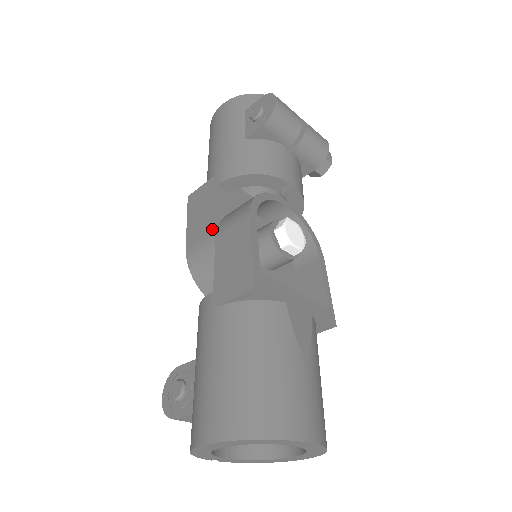
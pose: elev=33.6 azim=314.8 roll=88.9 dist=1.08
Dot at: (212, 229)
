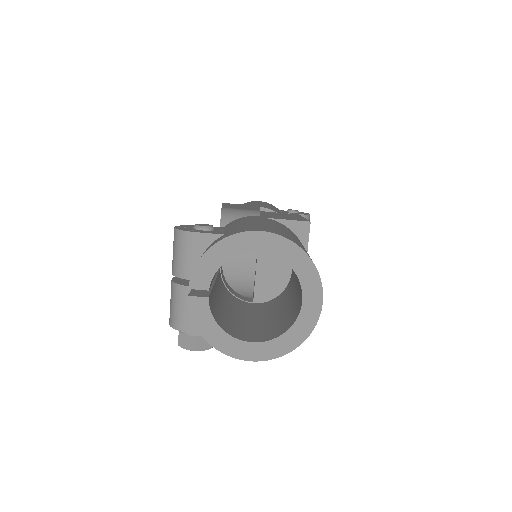
Dot at: (256, 210)
